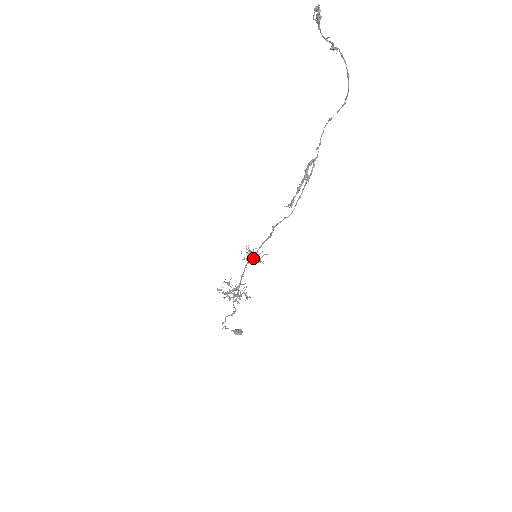
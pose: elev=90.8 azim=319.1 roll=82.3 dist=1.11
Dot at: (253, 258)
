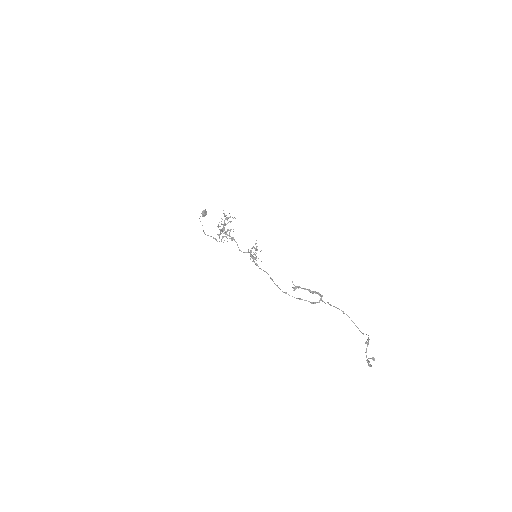
Dot at: occluded
